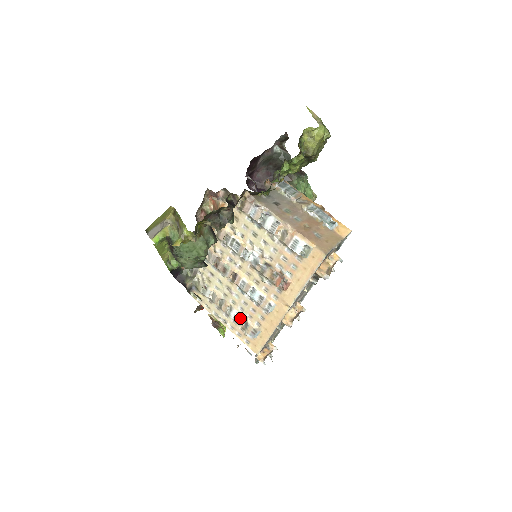
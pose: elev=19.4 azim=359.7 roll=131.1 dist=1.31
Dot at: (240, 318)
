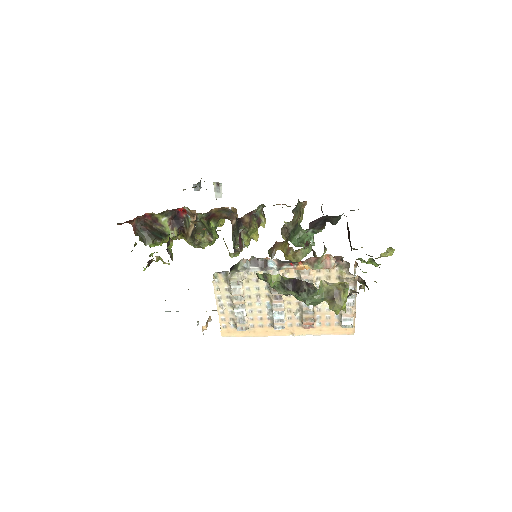
Dot at: (243, 316)
